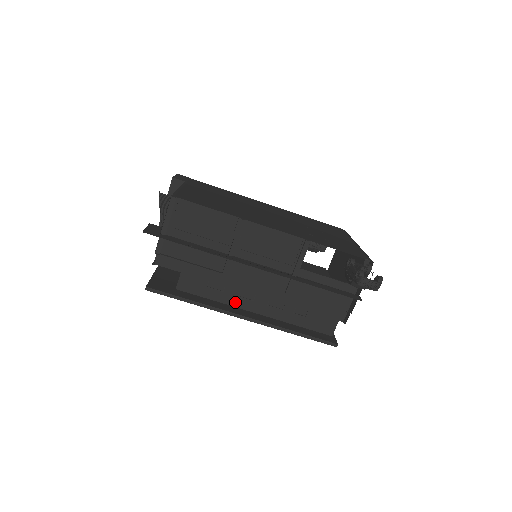
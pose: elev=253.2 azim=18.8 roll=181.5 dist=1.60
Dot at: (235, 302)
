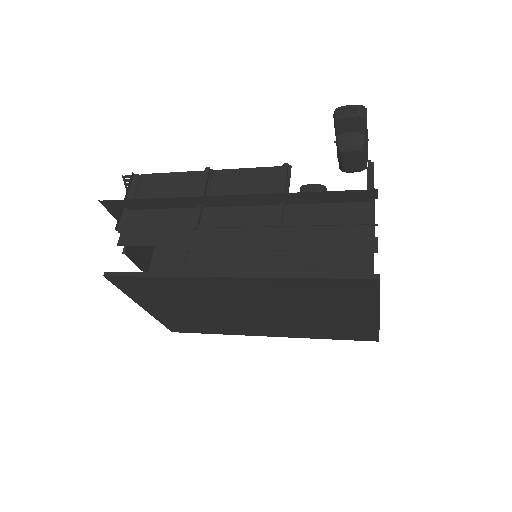
Dot at: occluded
